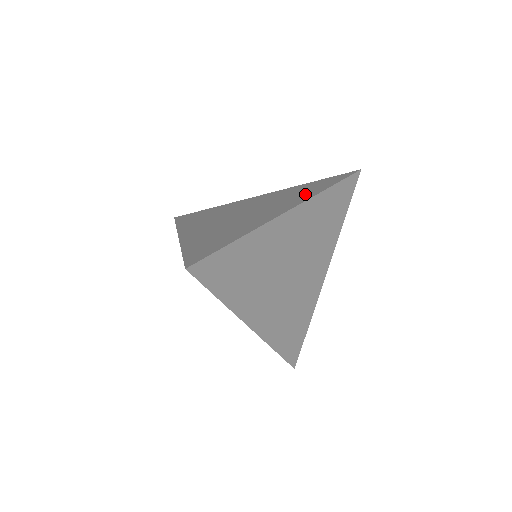
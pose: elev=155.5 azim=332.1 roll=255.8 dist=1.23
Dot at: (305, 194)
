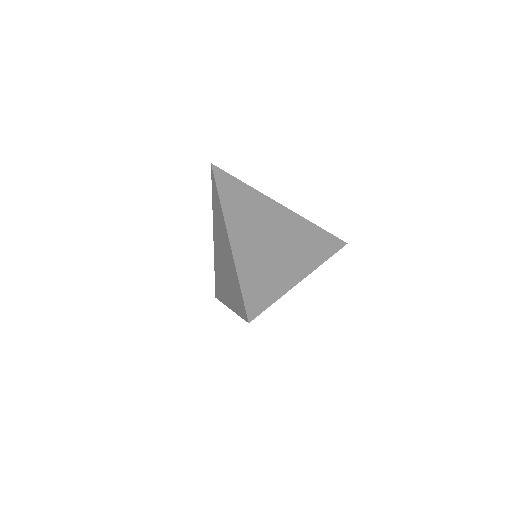
Dot at: (314, 254)
